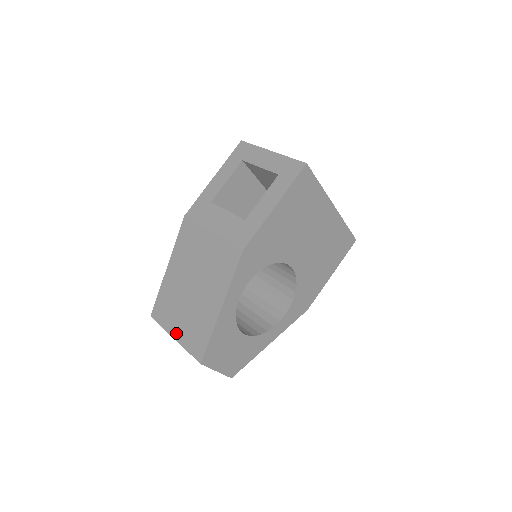
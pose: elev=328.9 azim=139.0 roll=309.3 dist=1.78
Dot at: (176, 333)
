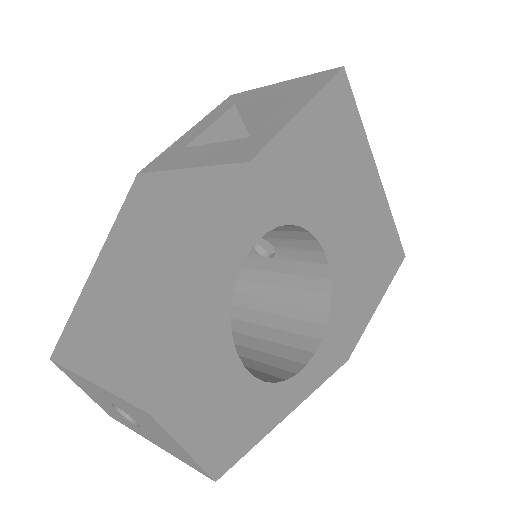
Dot at: (98, 368)
